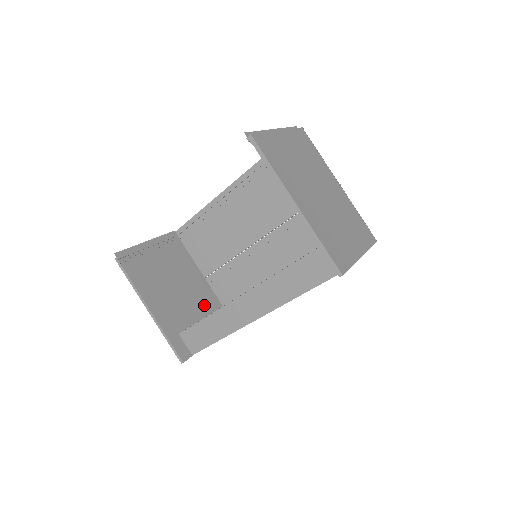
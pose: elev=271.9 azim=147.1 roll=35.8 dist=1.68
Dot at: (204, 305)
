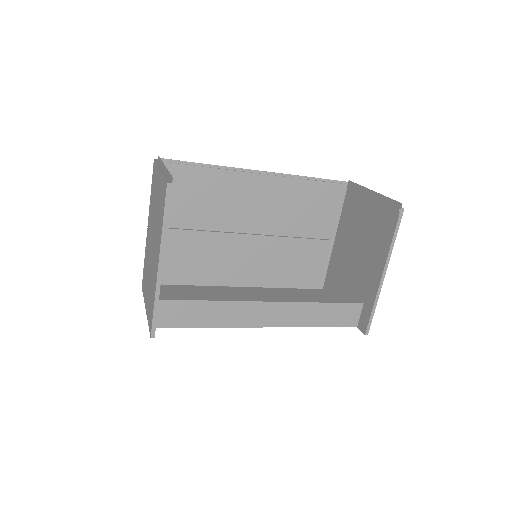
Dot at: occluded
